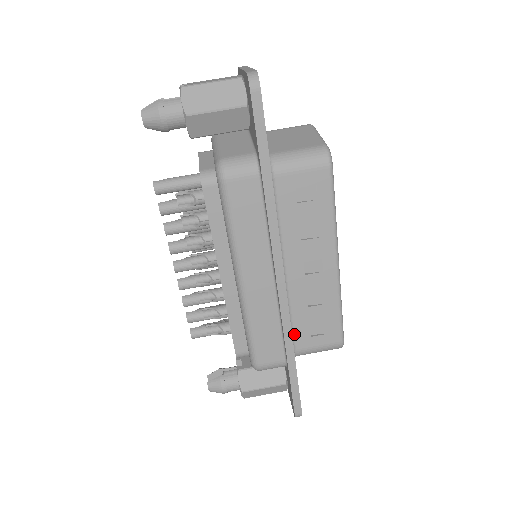
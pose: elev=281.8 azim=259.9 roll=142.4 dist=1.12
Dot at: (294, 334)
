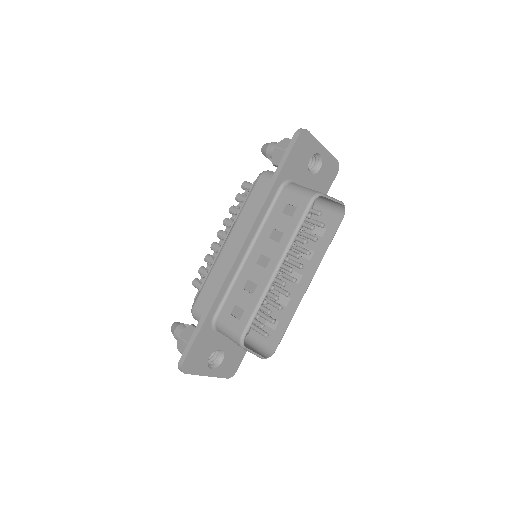
Dot at: (224, 303)
